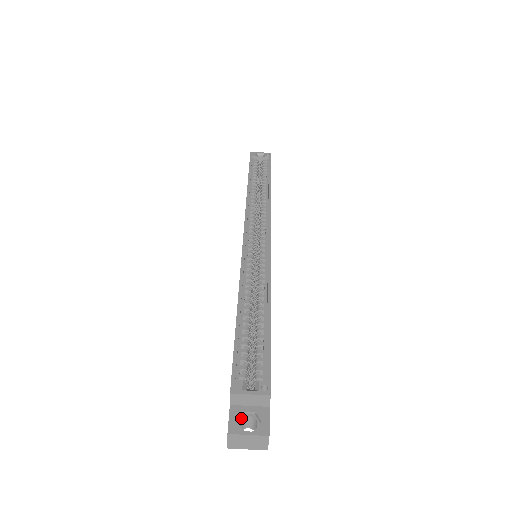
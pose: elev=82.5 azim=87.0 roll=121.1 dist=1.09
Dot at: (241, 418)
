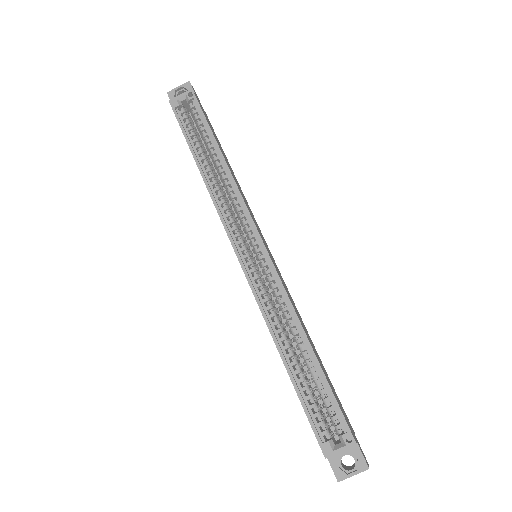
Dot at: (340, 461)
